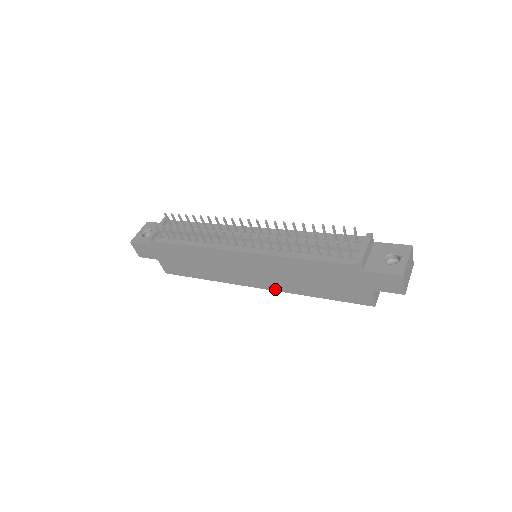
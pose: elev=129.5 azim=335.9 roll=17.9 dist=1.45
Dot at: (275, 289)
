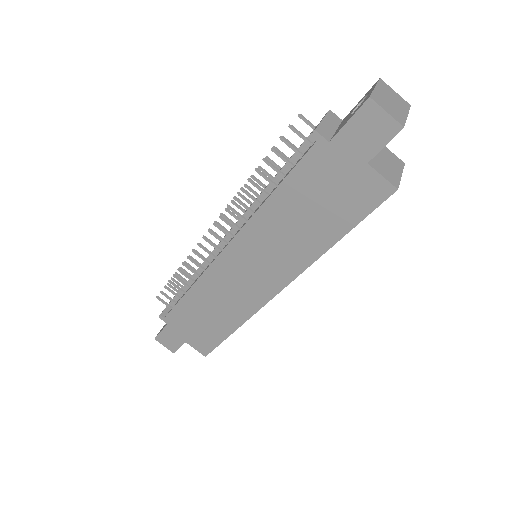
Dot at: (292, 277)
